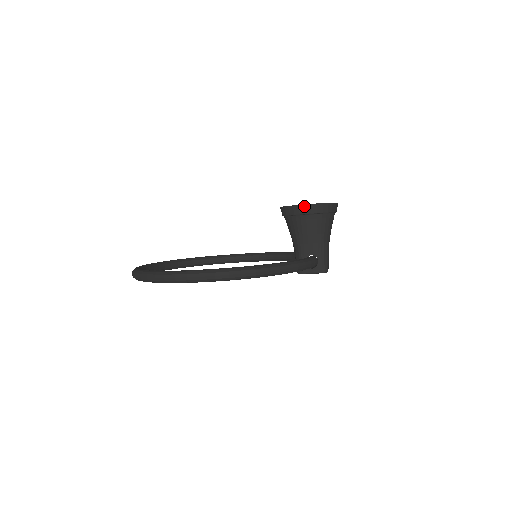
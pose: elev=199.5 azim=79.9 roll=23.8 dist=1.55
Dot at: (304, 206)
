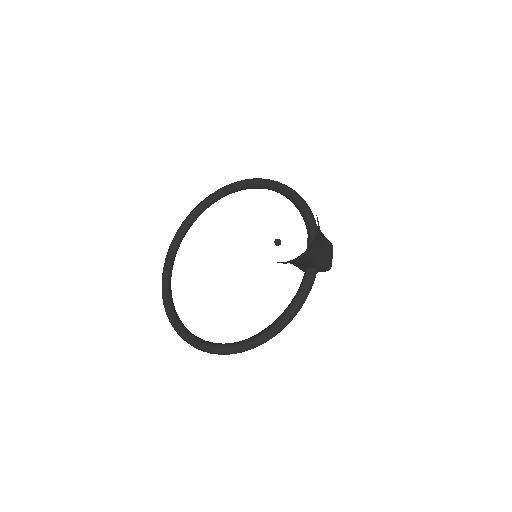
Dot at: occluded
